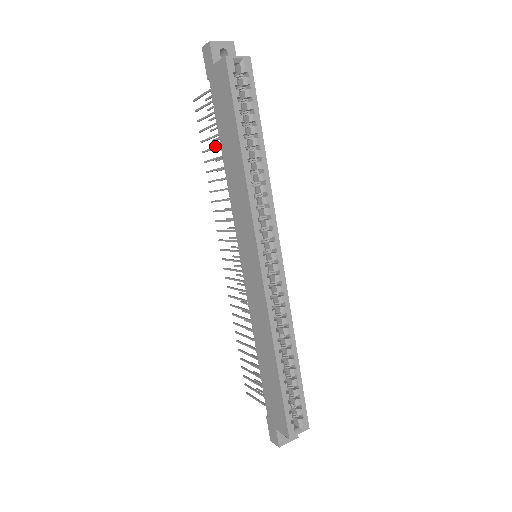
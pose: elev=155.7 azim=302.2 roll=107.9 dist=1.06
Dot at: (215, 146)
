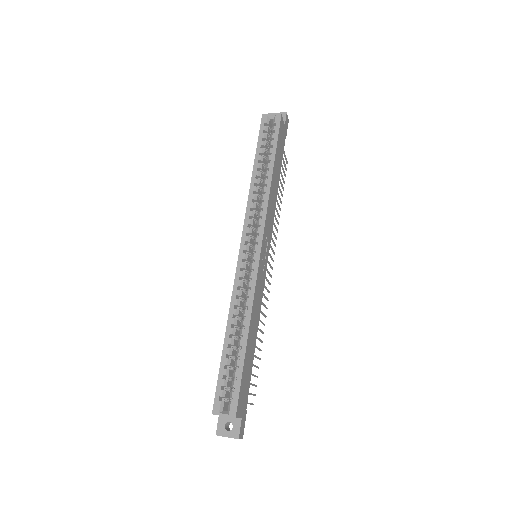
Dot at: occluded
